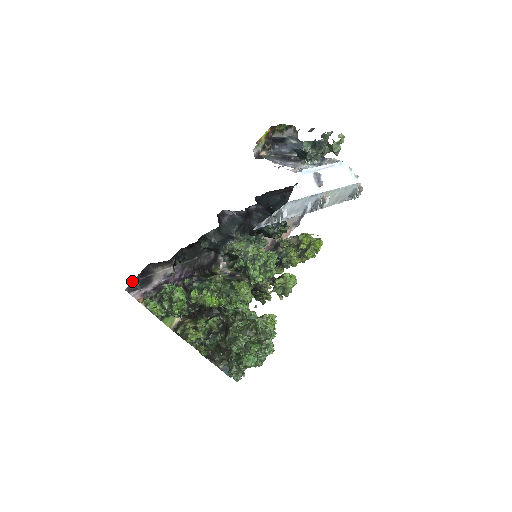
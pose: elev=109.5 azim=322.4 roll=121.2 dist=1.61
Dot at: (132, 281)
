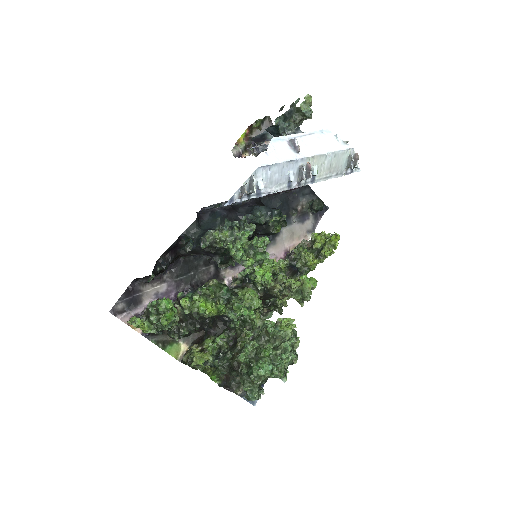
Dot at: (117, 302)
